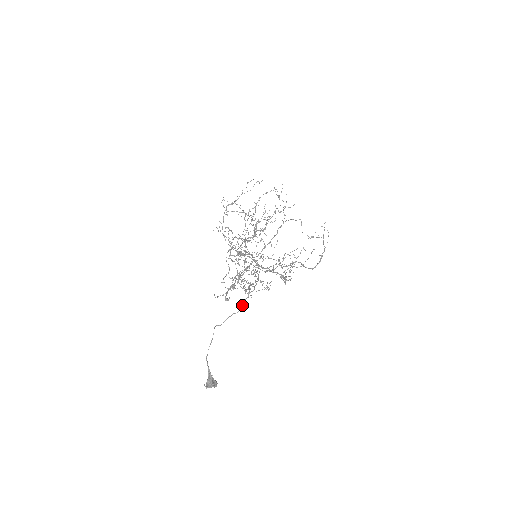
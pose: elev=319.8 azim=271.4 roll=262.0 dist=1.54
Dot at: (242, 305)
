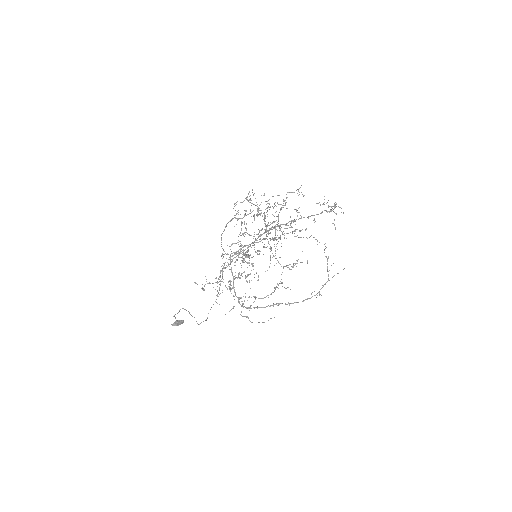
Dot at: occluded
